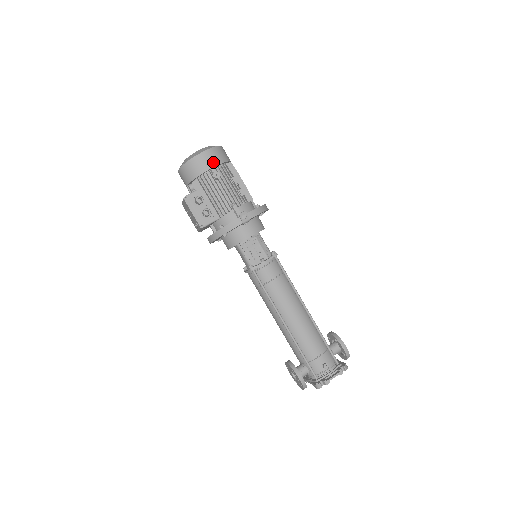
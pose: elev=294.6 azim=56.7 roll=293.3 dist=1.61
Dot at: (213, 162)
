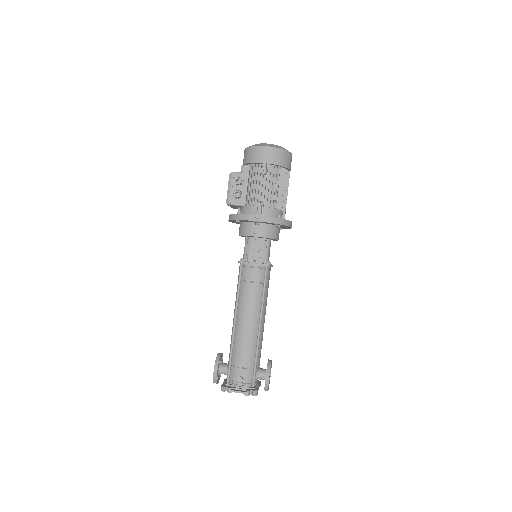
Dot at: (269, 159)
